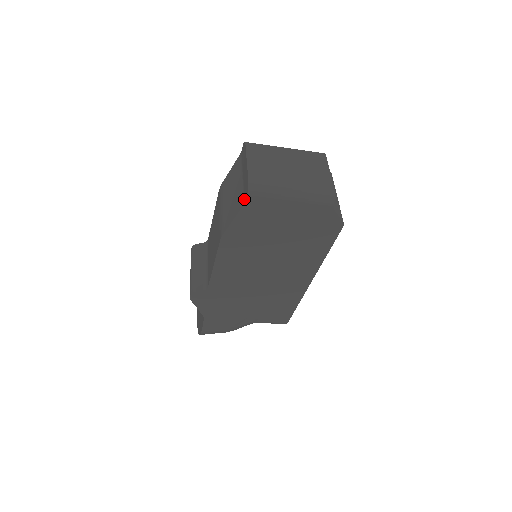
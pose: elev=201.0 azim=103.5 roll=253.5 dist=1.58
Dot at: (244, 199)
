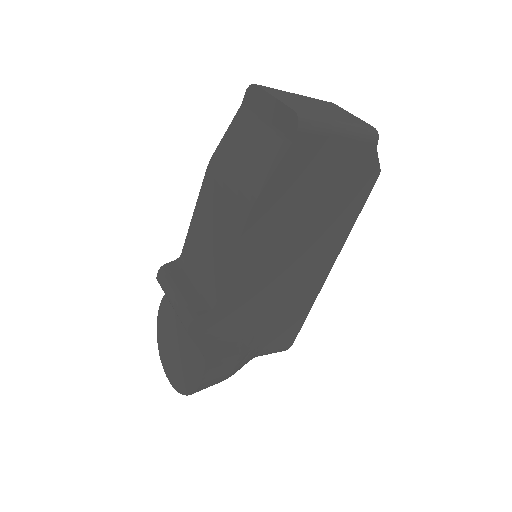
Dot at: (288, 139)
